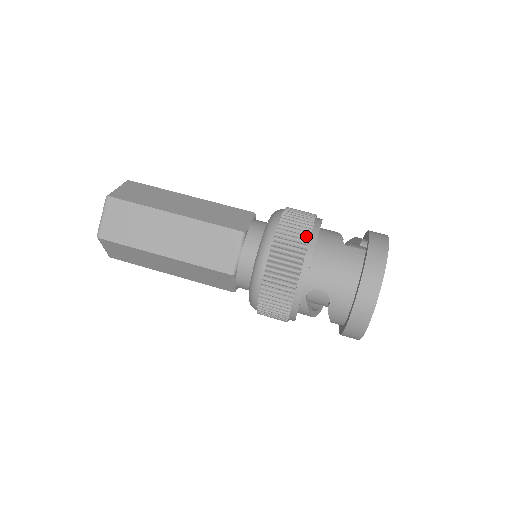
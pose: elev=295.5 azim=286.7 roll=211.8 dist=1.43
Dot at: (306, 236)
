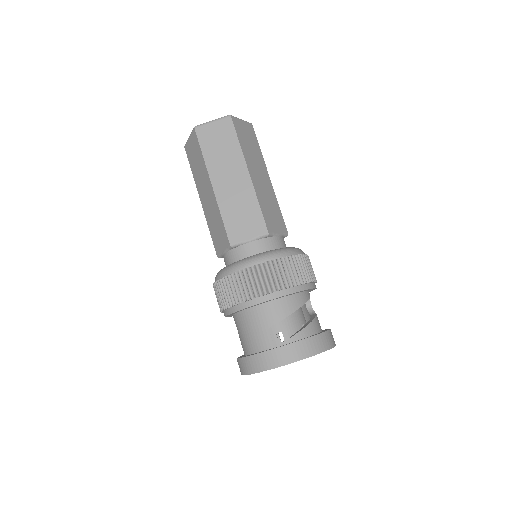
Dot at: (242, 298)
